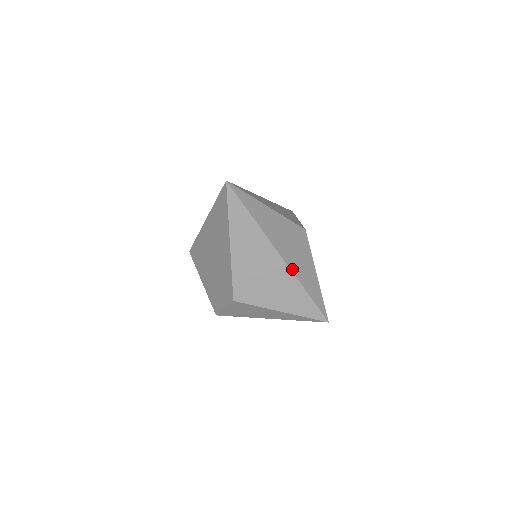
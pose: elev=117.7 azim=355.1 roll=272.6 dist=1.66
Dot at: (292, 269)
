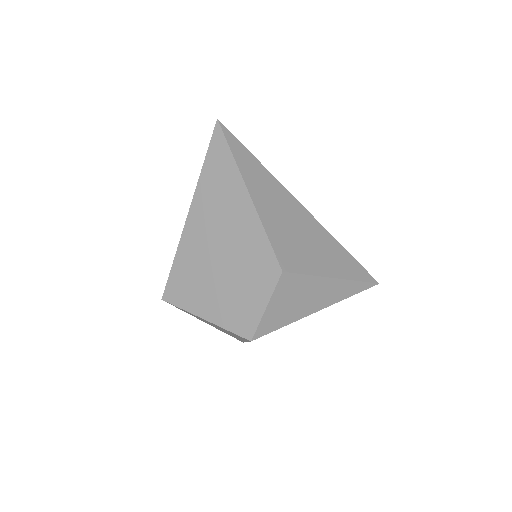
Dot at: (318, 222)
